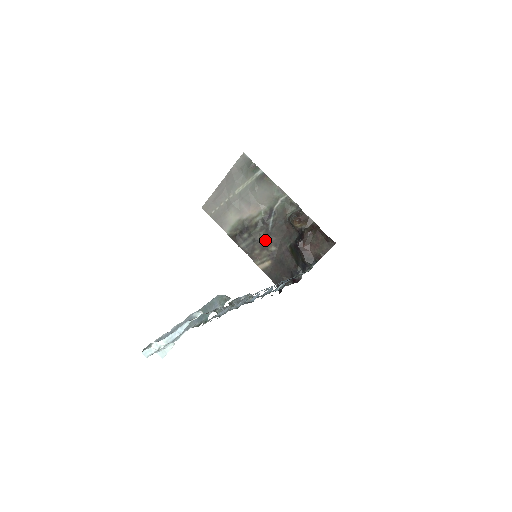
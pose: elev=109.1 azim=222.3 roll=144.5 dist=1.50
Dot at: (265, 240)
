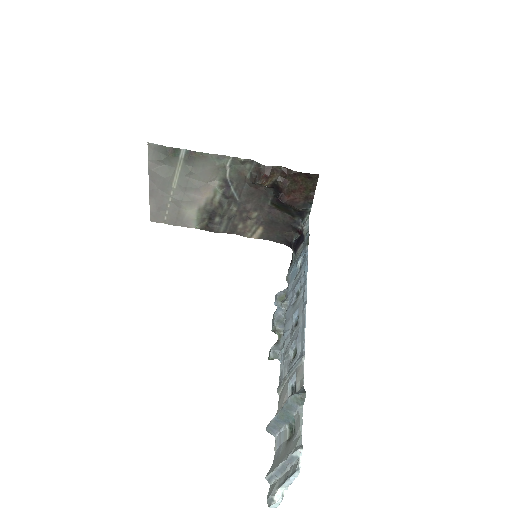
Dot at: (241, 212)
